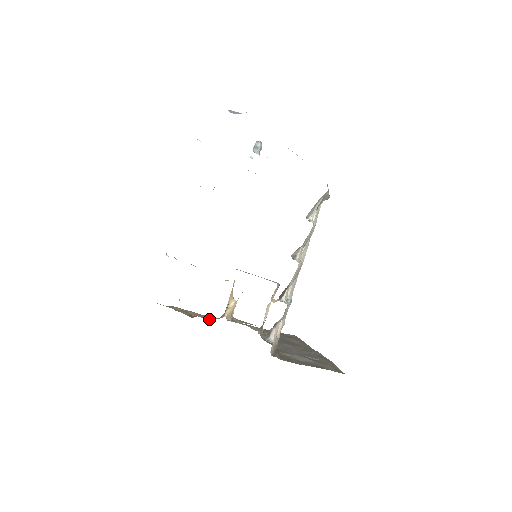
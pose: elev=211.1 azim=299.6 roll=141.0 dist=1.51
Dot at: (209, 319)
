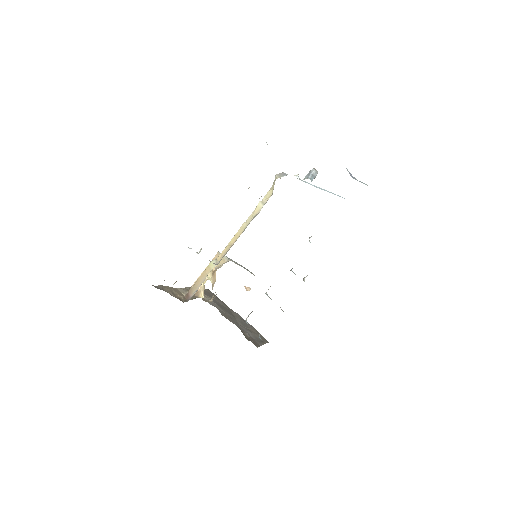
Dot at: occluded
